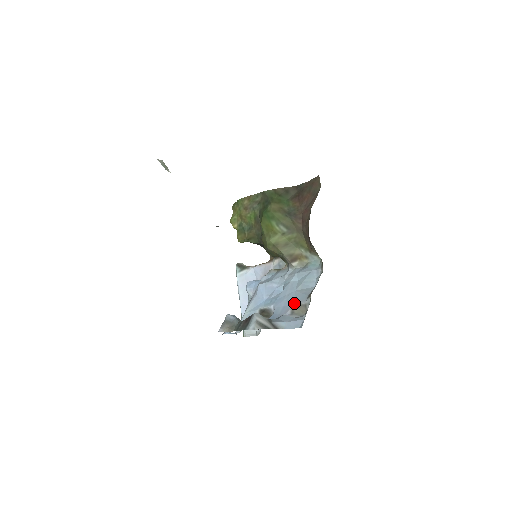
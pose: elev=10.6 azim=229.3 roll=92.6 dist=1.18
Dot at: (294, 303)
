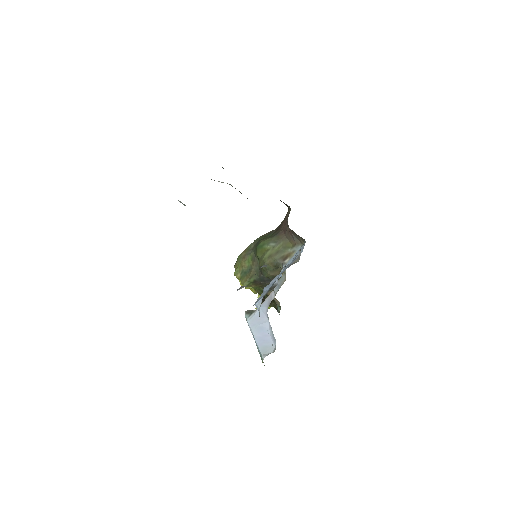
Dot at: (290, 264)
